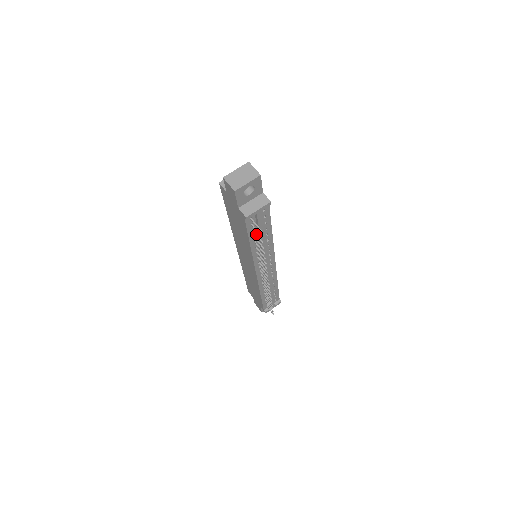
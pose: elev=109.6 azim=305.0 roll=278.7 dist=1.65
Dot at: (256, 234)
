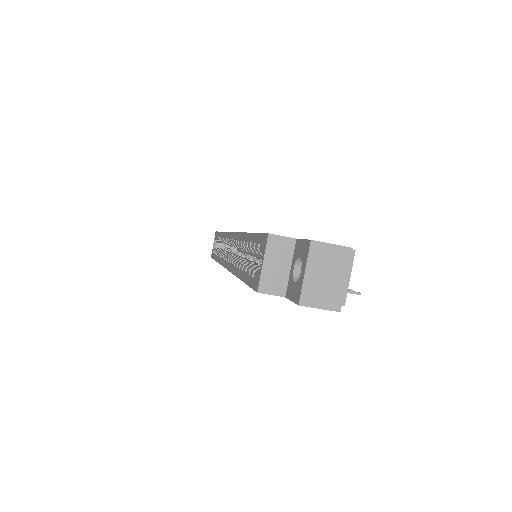
Dot at: occluded
